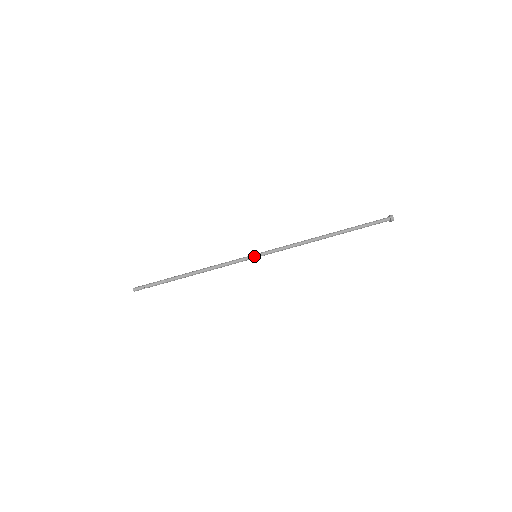
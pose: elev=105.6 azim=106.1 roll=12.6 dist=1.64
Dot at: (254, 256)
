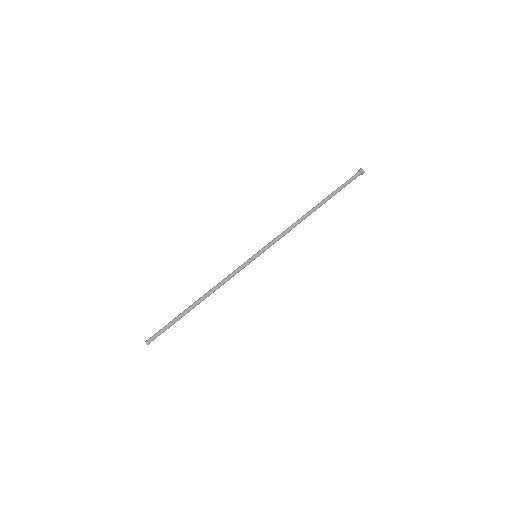
Dot at: (255, 258)
